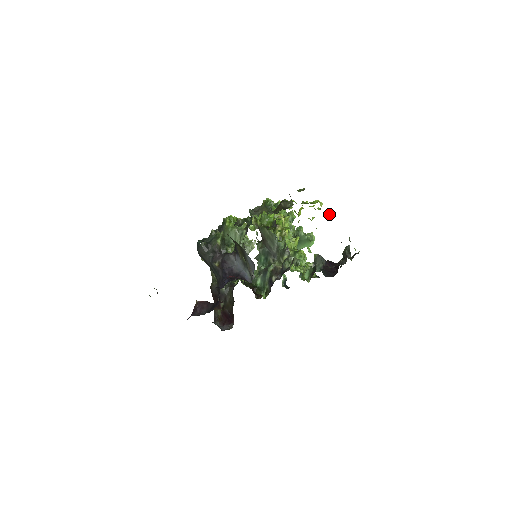
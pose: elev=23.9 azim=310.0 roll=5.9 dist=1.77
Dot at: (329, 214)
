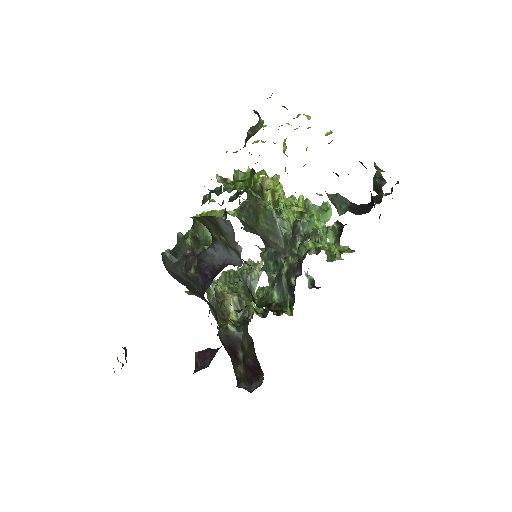
Dot at: (328, 132)
